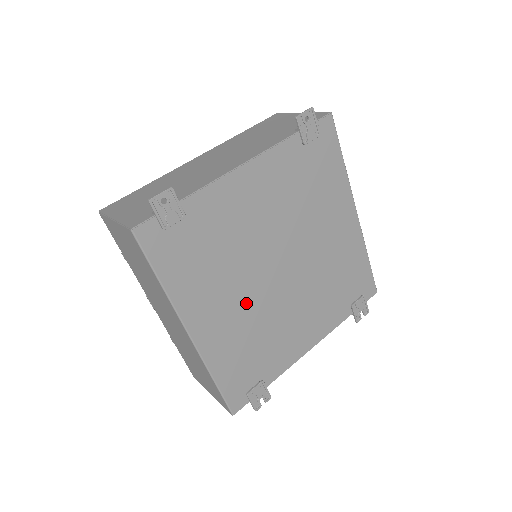
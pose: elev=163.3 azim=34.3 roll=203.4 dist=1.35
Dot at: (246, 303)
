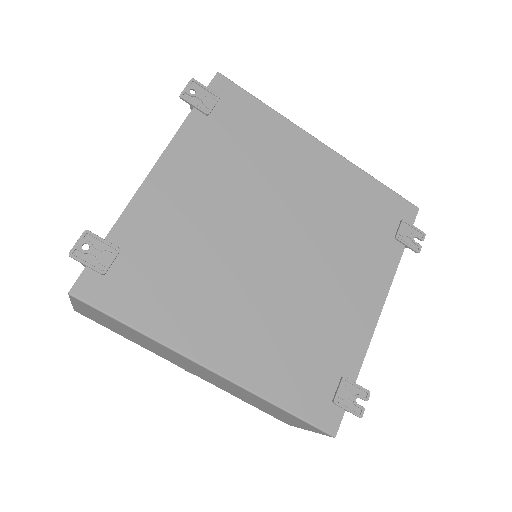
Dot at: (257, 301)
